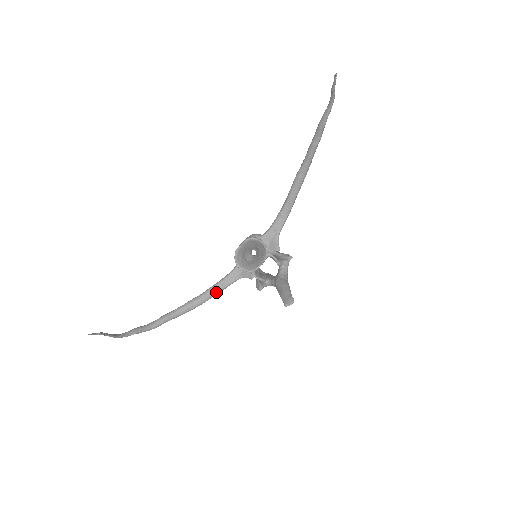
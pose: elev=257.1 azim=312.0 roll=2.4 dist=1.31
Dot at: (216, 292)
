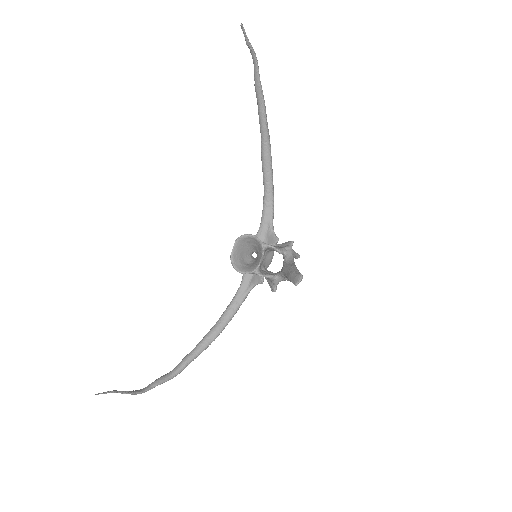
Dot at: (232, 313)
